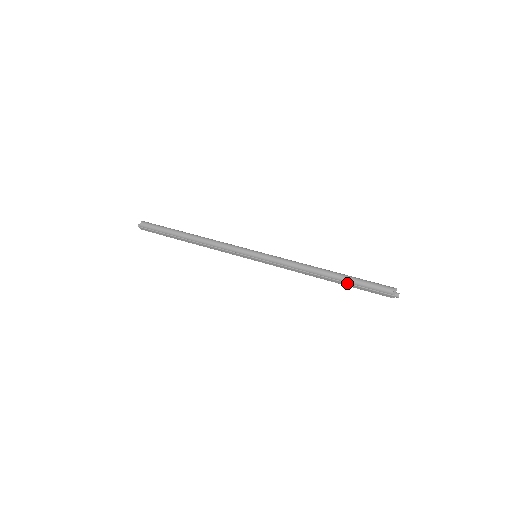
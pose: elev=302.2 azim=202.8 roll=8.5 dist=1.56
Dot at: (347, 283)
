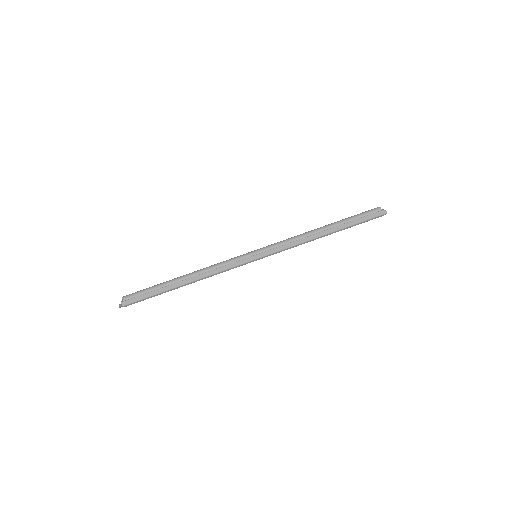
Dot at: (344, 224)
